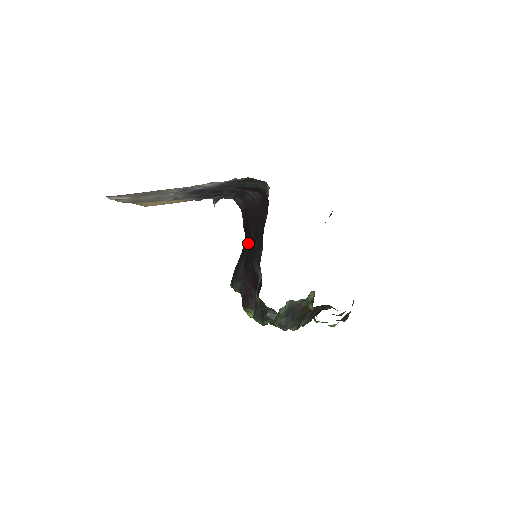
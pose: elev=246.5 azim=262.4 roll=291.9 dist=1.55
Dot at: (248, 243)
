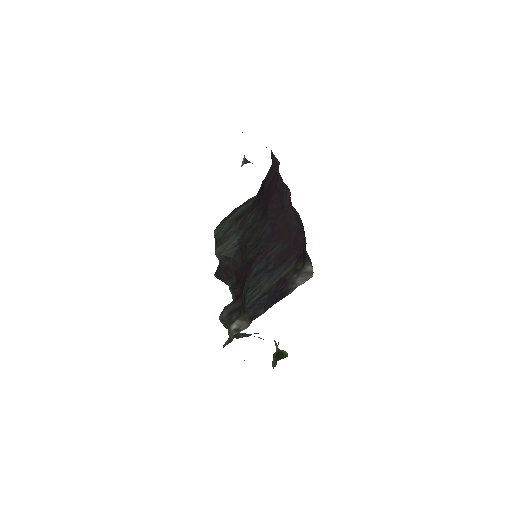
Dot at: (256, 229)
